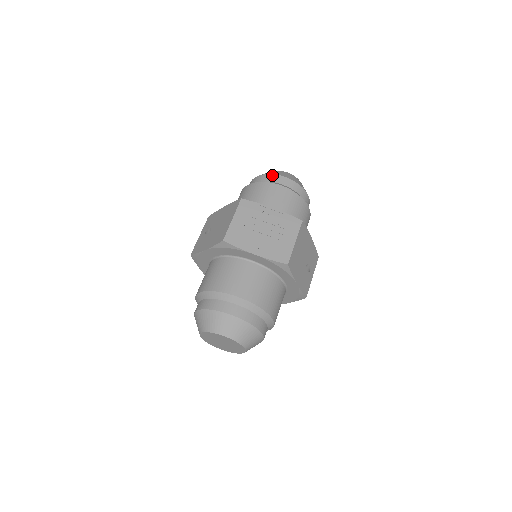
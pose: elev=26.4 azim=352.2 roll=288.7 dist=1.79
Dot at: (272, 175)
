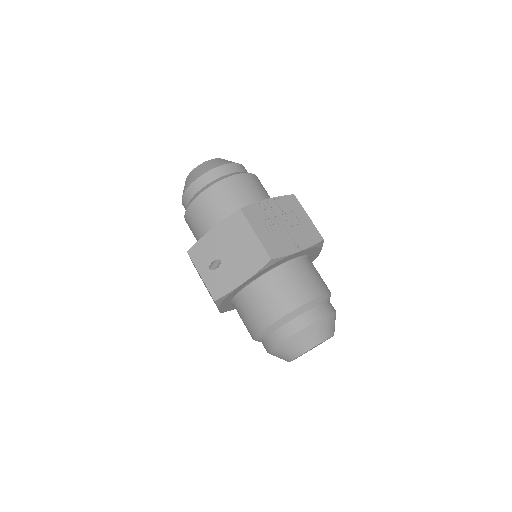
Dot at: (216, 169)
